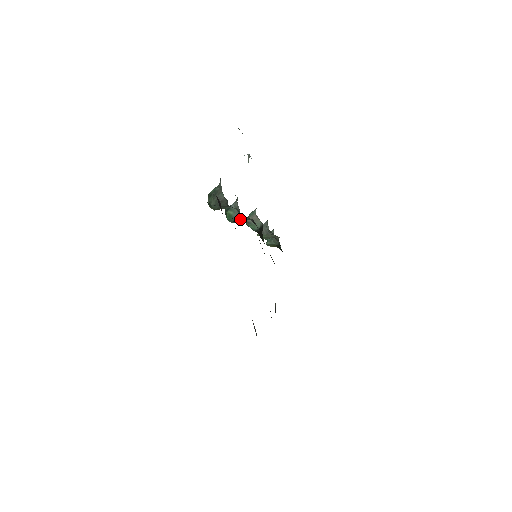
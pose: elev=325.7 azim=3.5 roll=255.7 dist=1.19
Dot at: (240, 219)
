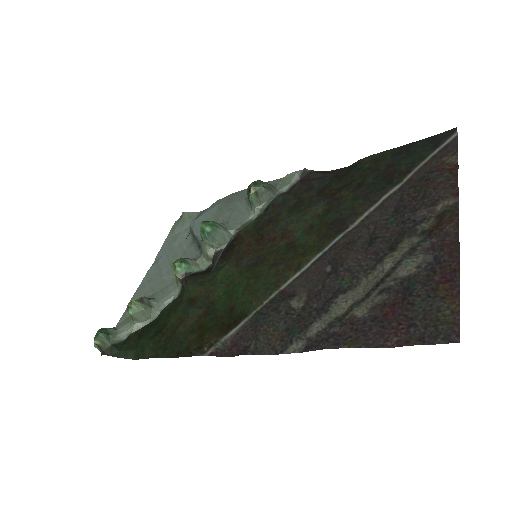
Dot at: (221, 235)
